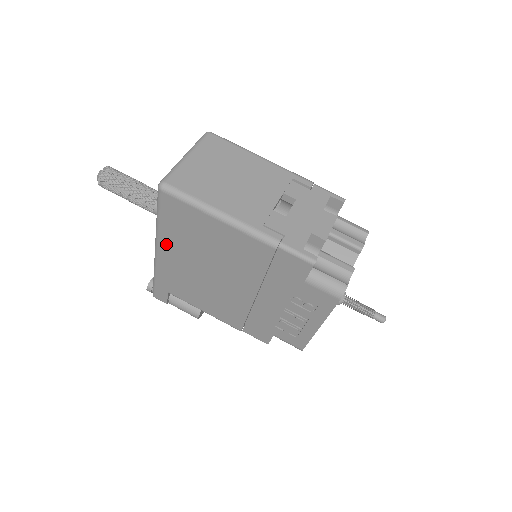
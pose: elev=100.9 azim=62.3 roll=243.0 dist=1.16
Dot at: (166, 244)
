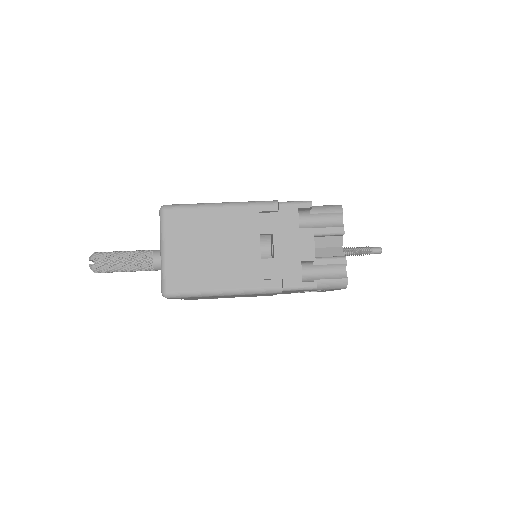
Dot at: occluded
